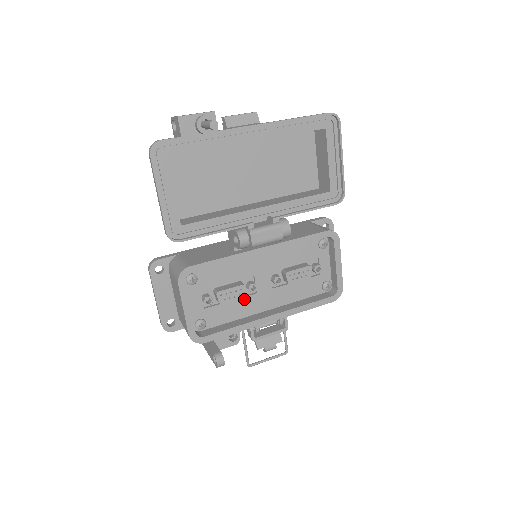
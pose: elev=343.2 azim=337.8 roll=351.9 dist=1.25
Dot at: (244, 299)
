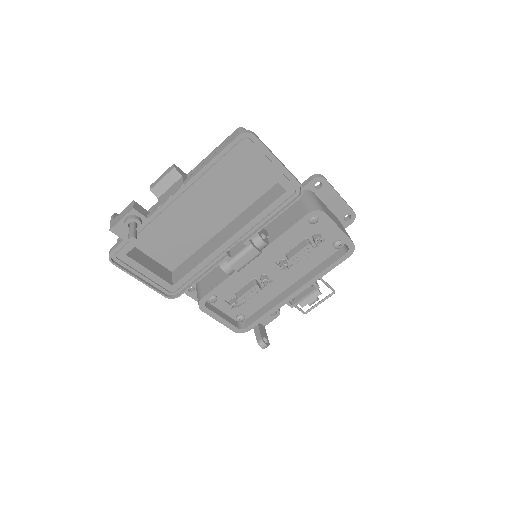
Dot at: (265, 288)
